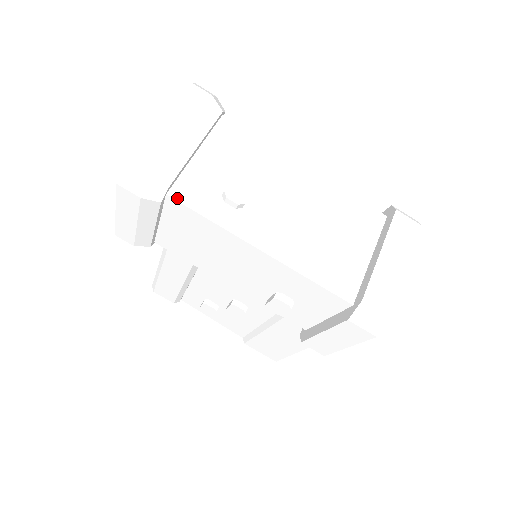
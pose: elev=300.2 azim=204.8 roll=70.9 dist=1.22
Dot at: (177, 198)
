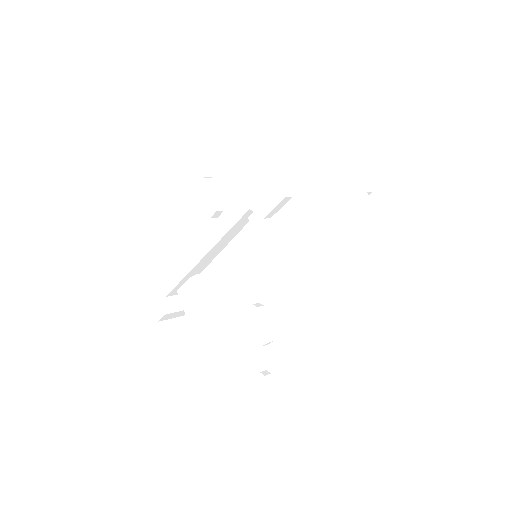
Dot at: (141, 210)
